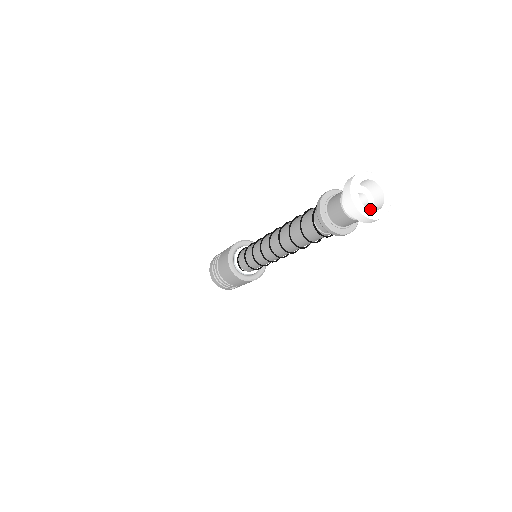
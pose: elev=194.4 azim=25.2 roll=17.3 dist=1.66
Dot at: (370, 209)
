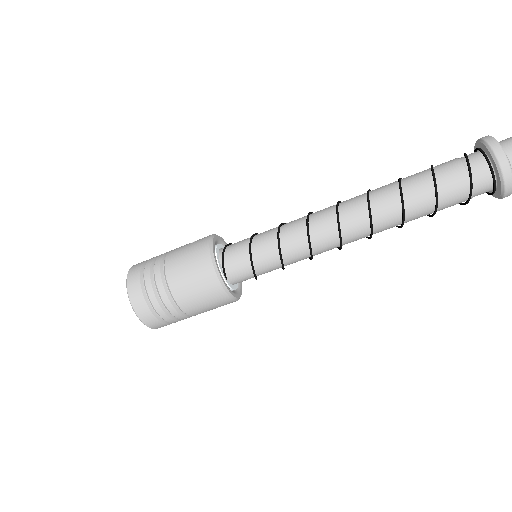
Dot at: out of frame
